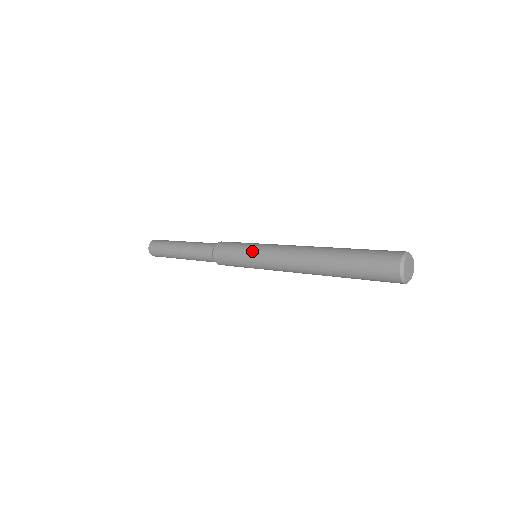
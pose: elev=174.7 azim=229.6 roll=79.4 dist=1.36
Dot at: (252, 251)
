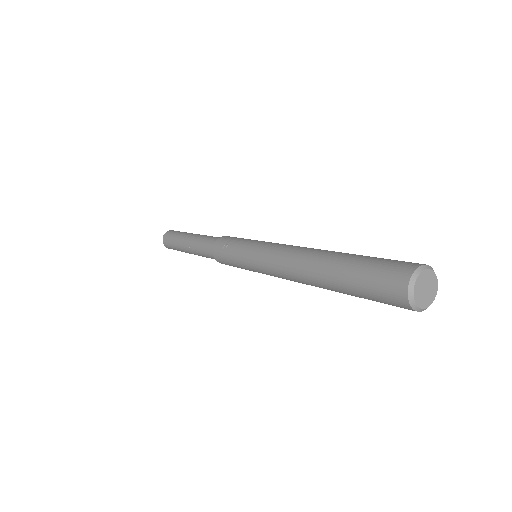
Dot at: (254, 242)
